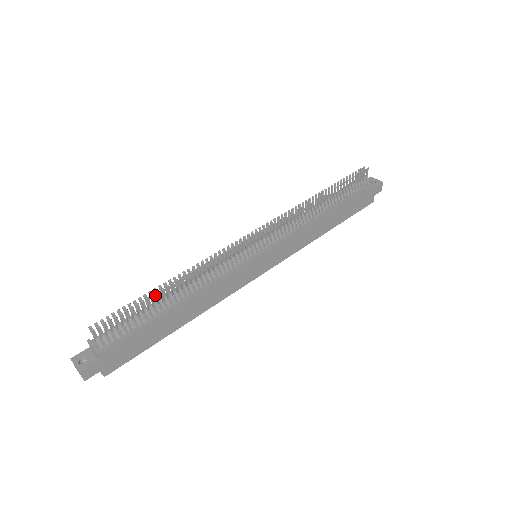
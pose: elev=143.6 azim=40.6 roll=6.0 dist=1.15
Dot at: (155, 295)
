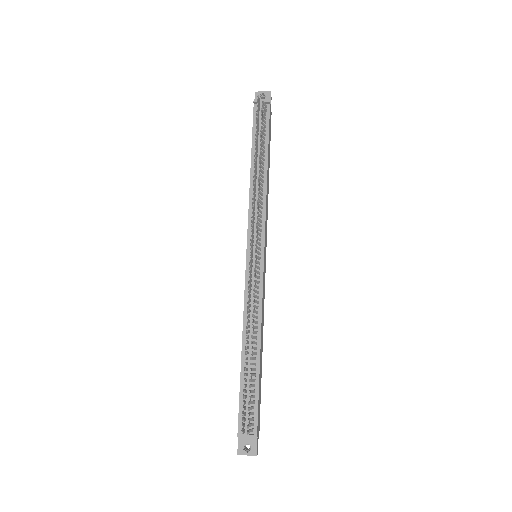
Dot at: occluded
